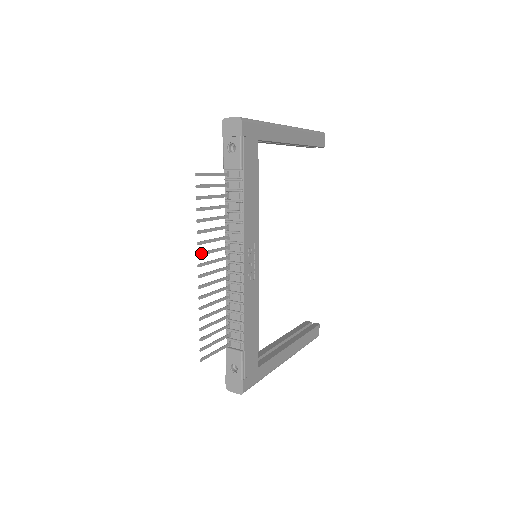
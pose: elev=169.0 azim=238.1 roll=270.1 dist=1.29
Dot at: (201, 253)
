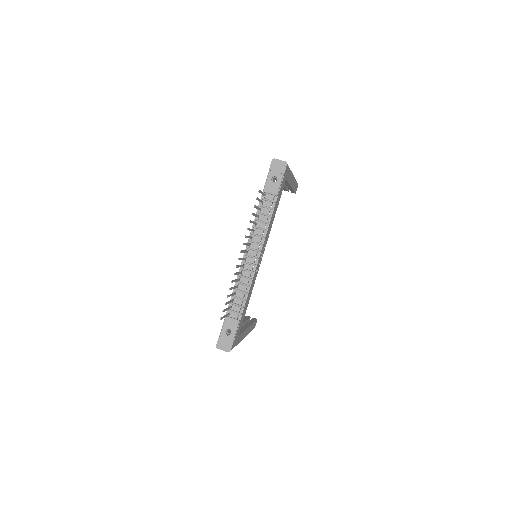
Dot at: (244, 243)
